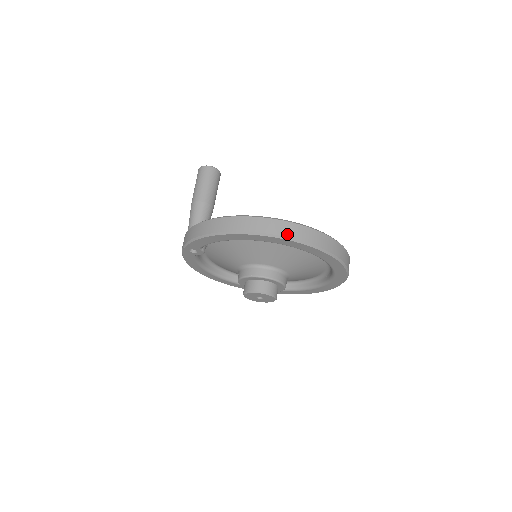
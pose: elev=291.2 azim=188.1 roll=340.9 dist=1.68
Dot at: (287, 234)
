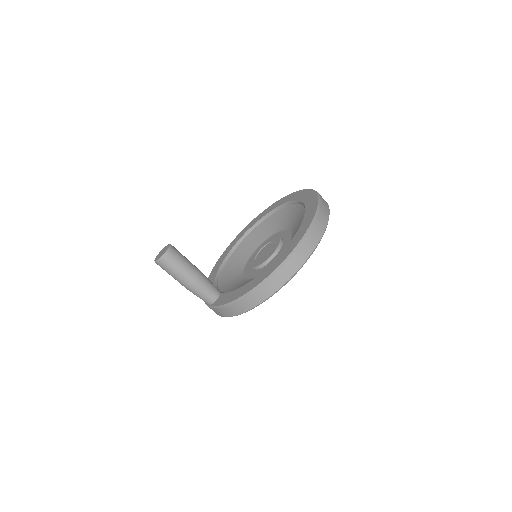
Dot at: (299, 265)
